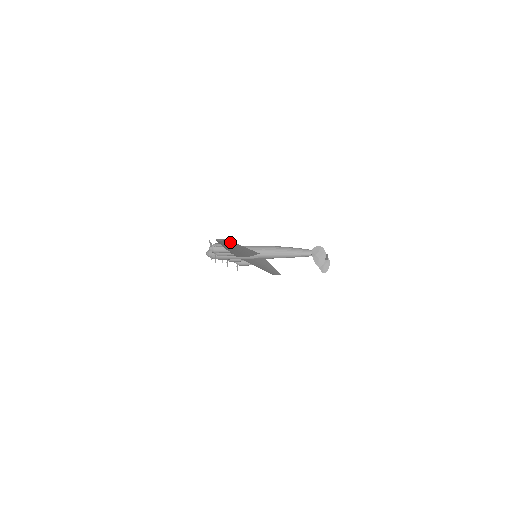
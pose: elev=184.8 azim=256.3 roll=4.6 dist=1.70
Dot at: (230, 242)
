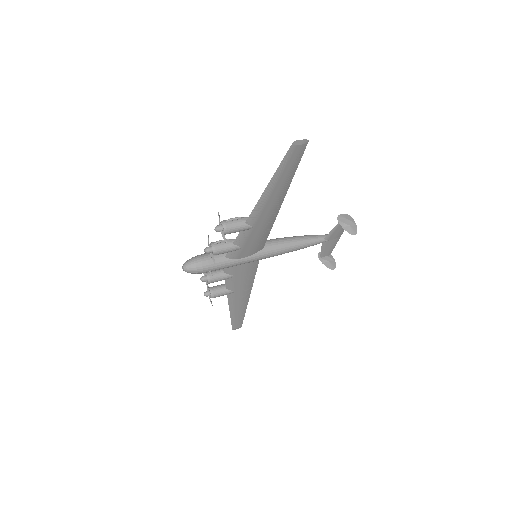
Dot at: (297, 161)
